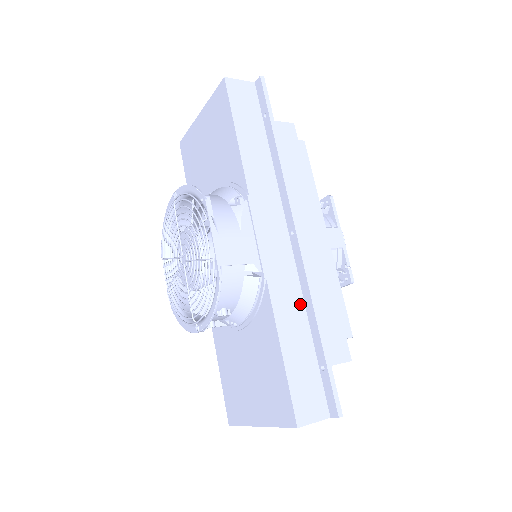
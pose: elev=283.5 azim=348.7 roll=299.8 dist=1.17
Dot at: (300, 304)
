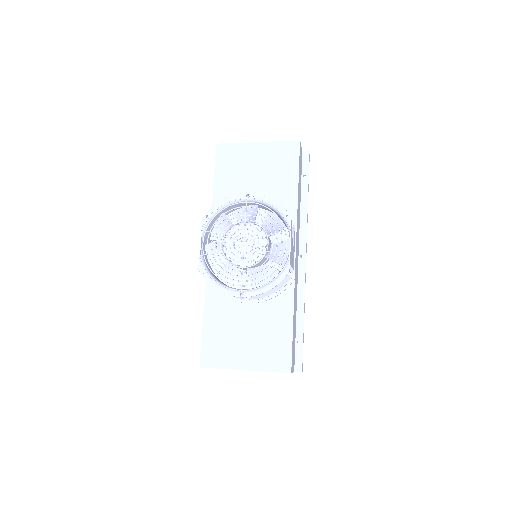
Dot at: (296, 300)
